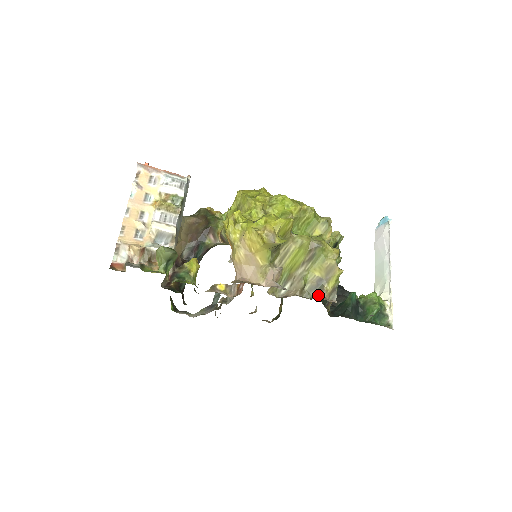
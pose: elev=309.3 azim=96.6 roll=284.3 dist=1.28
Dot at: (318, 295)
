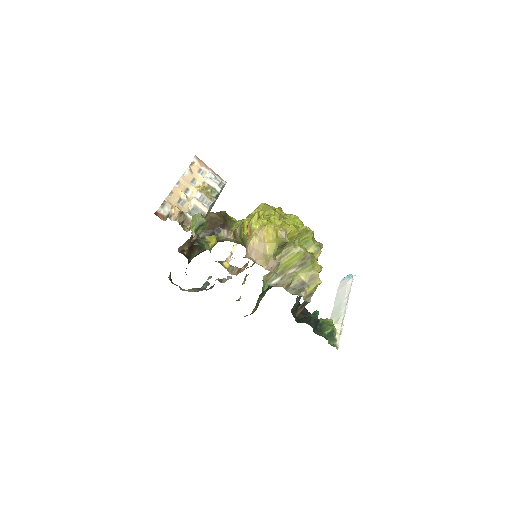
Dot at: (299, 293)
